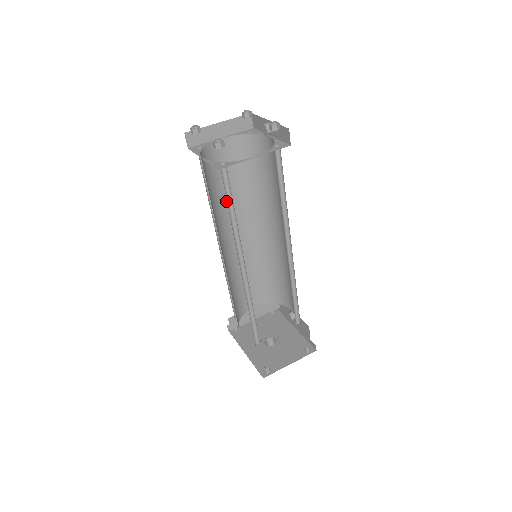
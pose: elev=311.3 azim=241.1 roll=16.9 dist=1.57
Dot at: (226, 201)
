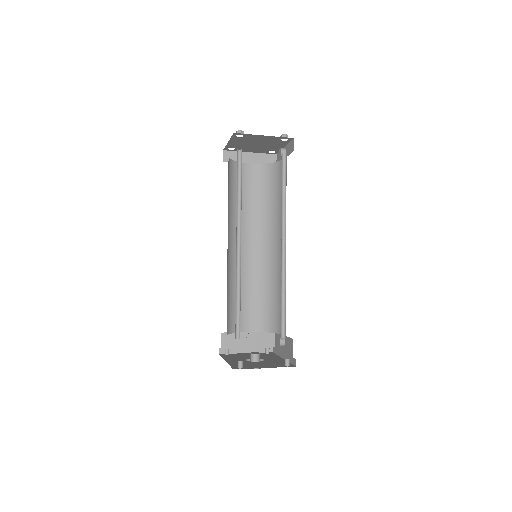
Dot at: (243, 213)
